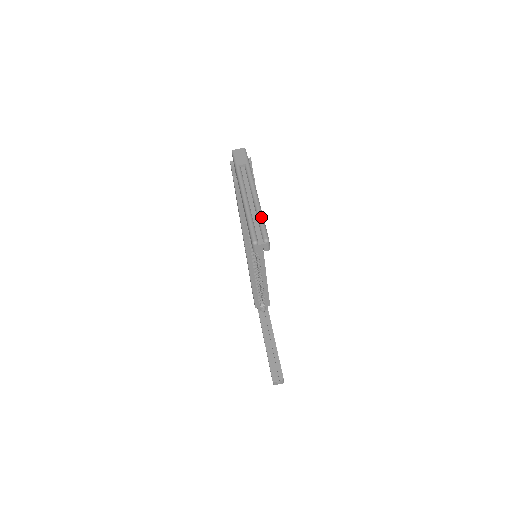
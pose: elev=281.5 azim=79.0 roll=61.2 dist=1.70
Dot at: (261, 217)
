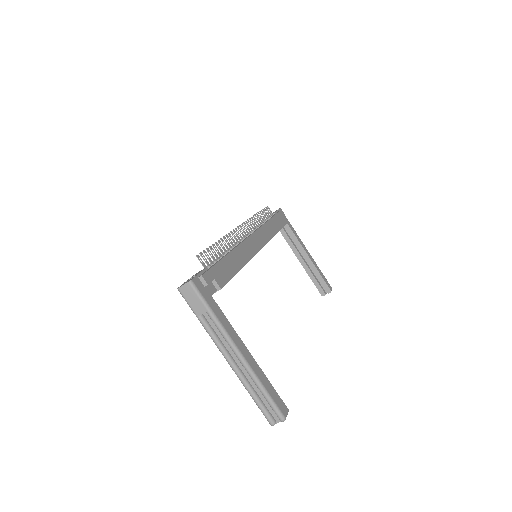
Dot at: (264, 393)
